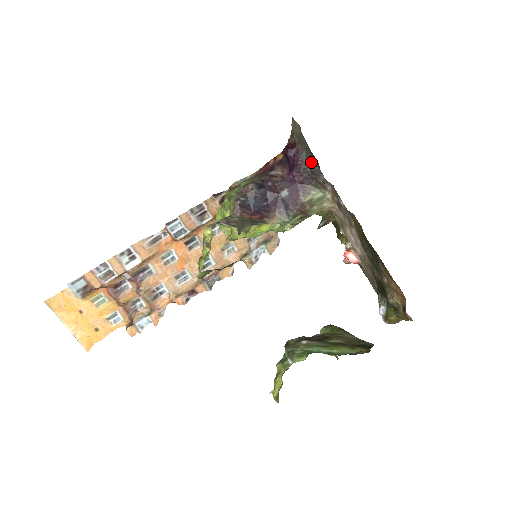
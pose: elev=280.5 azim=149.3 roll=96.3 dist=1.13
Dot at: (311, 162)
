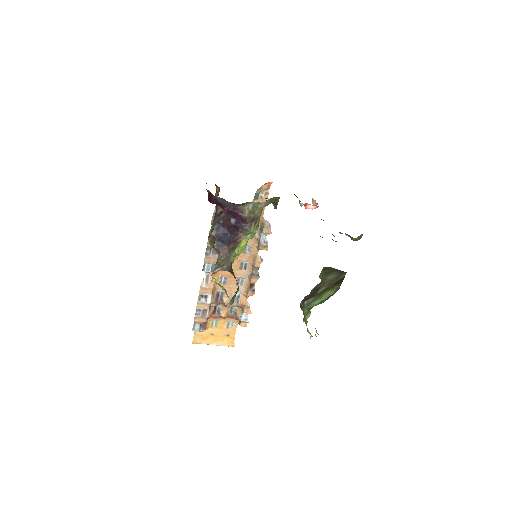
Dot at: (225, 201)
